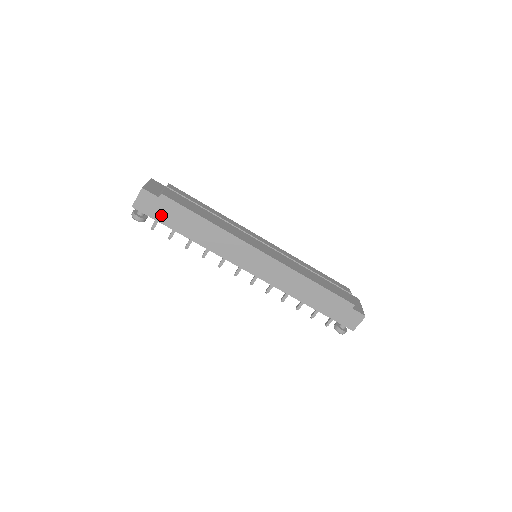
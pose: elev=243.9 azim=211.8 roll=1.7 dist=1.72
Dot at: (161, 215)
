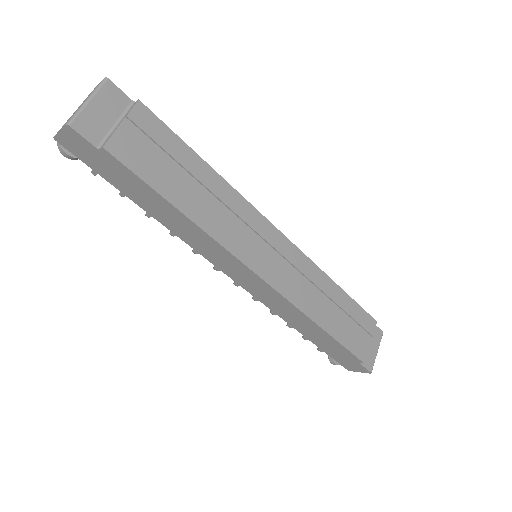
Dot at: (104, 170)
